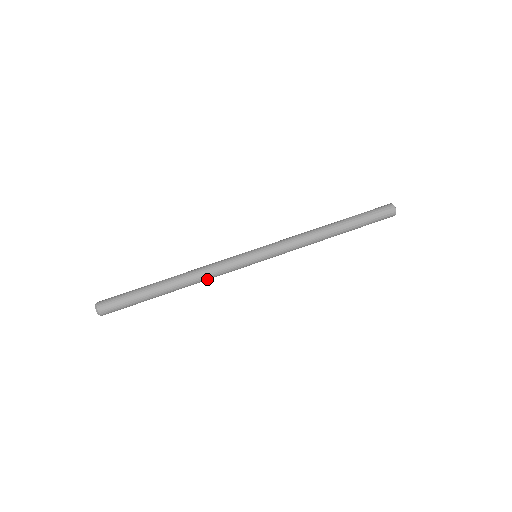
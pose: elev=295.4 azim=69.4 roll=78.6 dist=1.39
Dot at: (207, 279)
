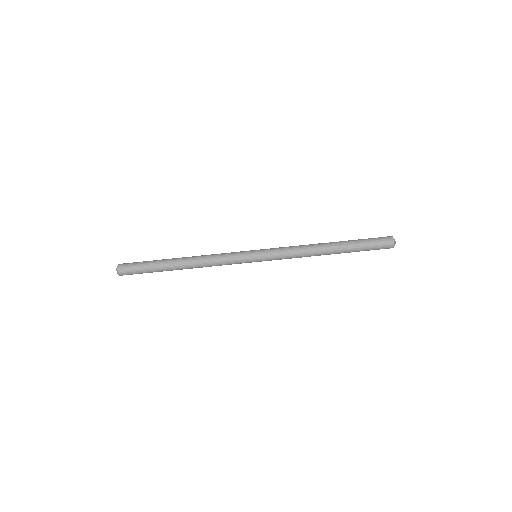
Dot at: (210, 266)
